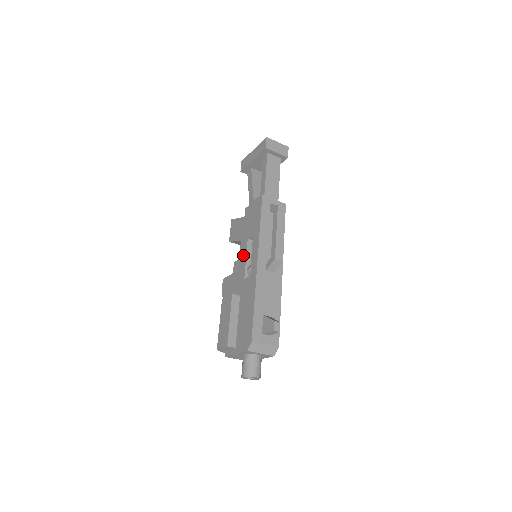
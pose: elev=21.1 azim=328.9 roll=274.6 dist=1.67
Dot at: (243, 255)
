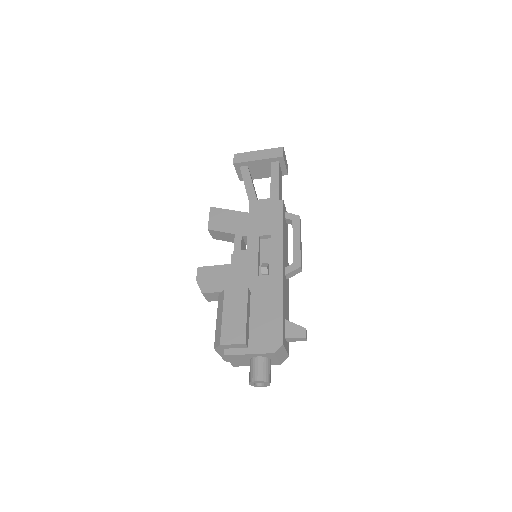
Dot at: (252, 250)
